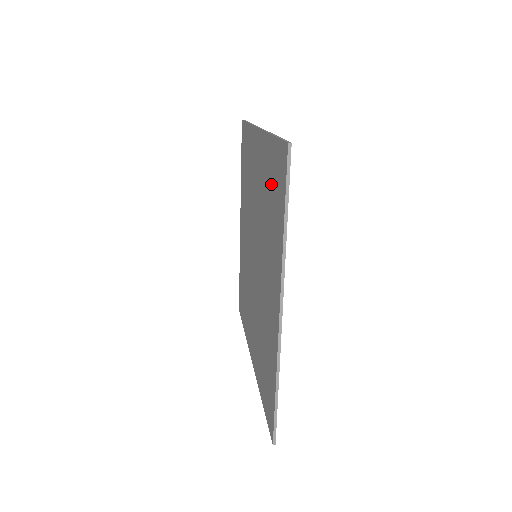
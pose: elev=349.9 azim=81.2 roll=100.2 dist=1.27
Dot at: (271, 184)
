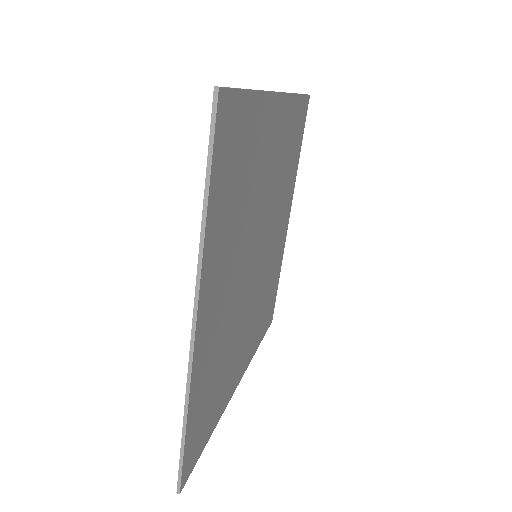
Dot at: occluded
